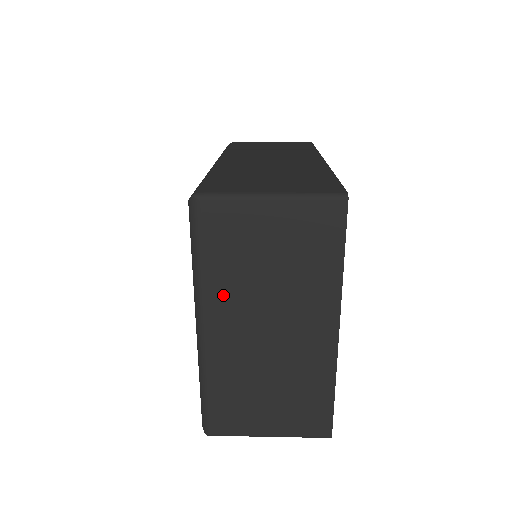
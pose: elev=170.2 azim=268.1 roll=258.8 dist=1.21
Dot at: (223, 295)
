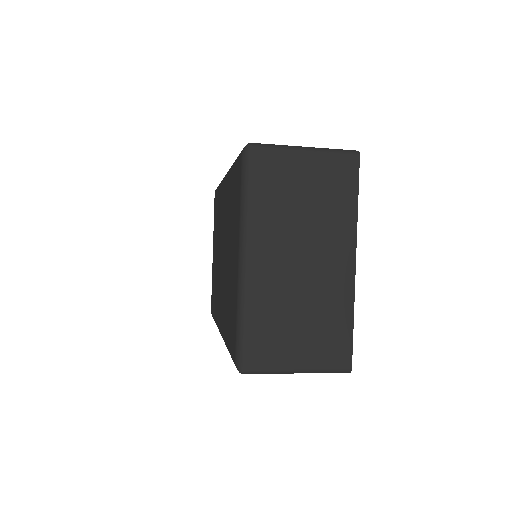
Dot at: (266, 227)
